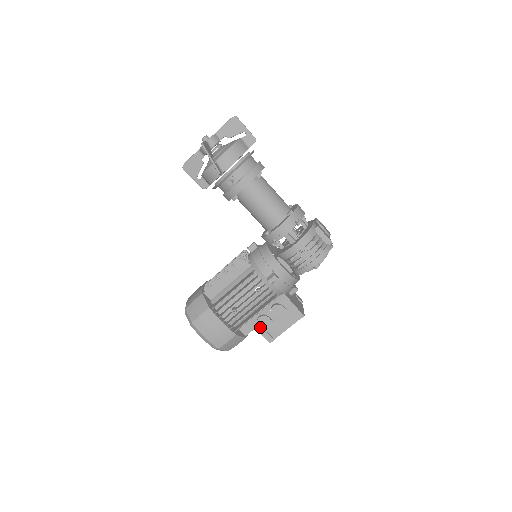
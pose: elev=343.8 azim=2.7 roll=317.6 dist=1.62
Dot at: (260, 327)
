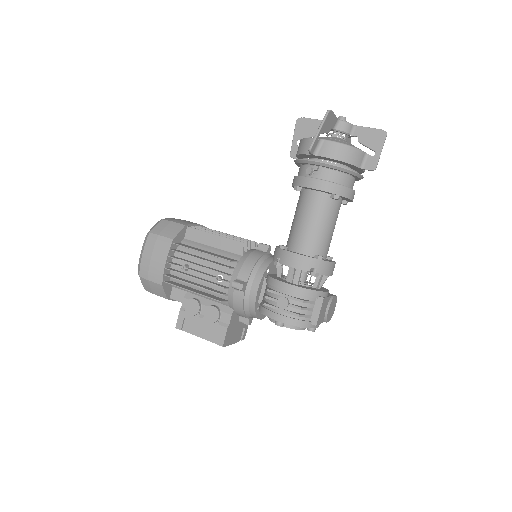
Dot at: (185, 306)
